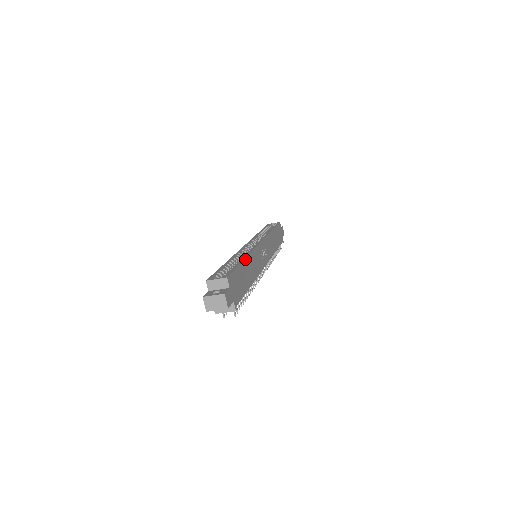
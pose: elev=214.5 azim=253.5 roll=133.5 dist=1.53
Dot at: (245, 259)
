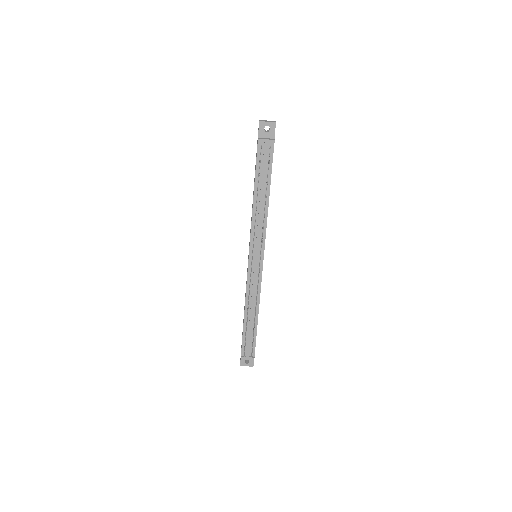
Dot at: occluded
